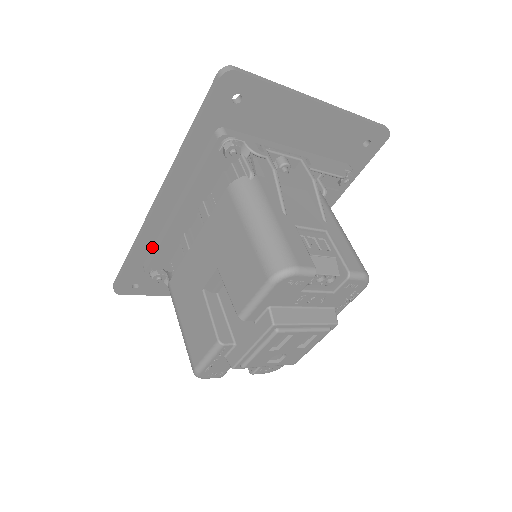
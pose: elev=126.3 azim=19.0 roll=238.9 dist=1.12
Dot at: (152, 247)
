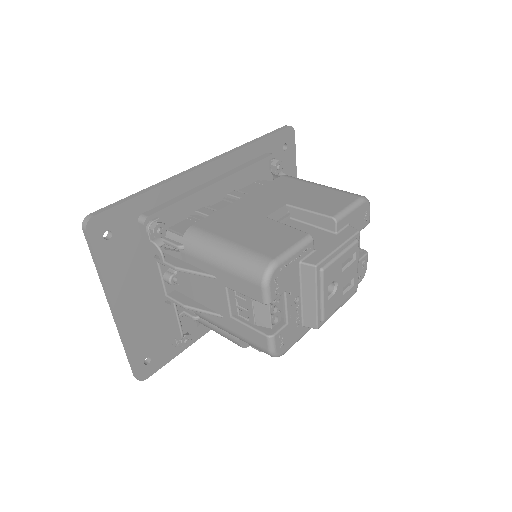
Dot at: (166, 201)
